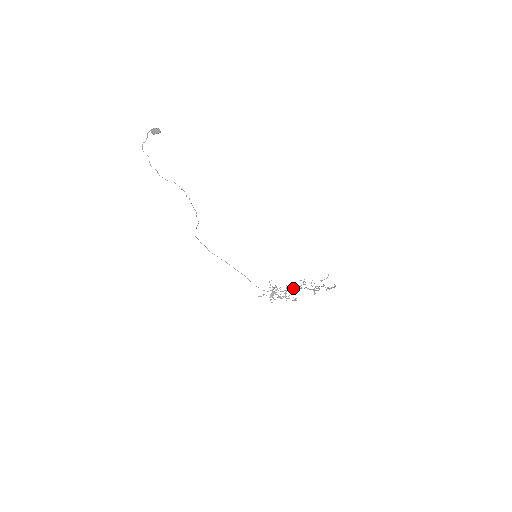
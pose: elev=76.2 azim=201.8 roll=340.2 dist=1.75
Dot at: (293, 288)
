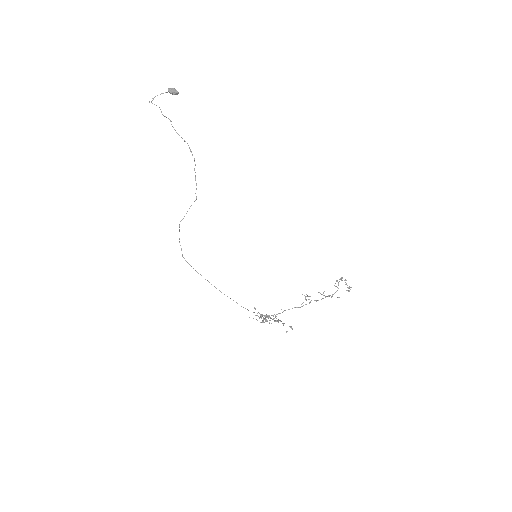
Dot at: occluded
